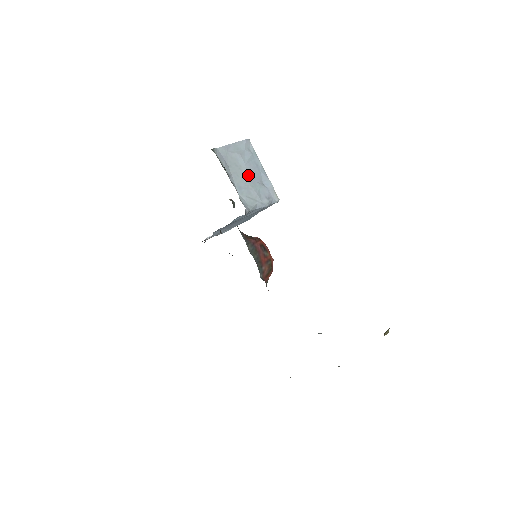
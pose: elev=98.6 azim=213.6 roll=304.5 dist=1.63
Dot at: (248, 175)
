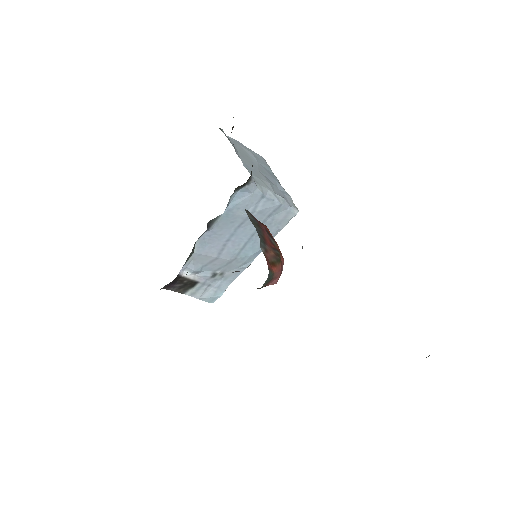
Dot at: (260, 169)
